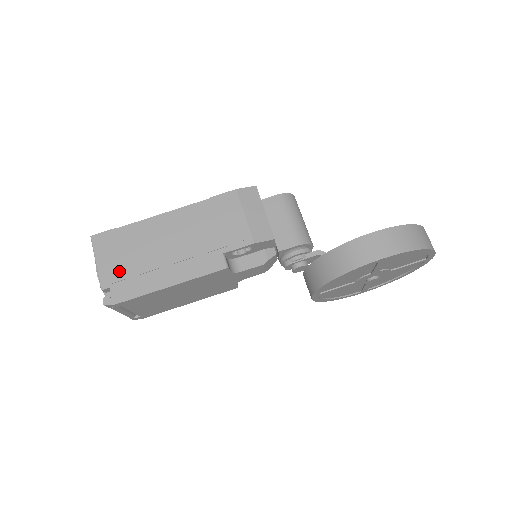
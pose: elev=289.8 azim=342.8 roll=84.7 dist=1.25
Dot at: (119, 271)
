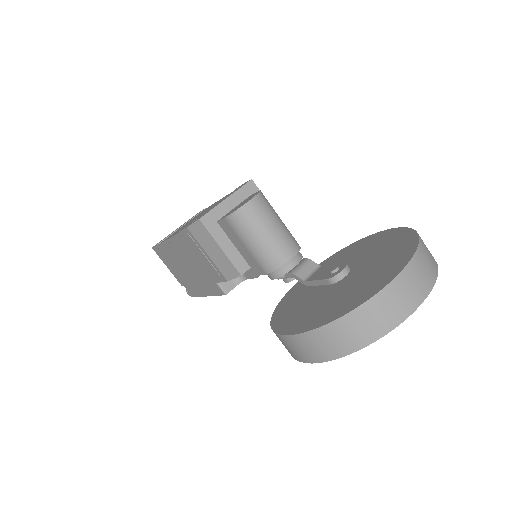
Dot at: (179, 277)
